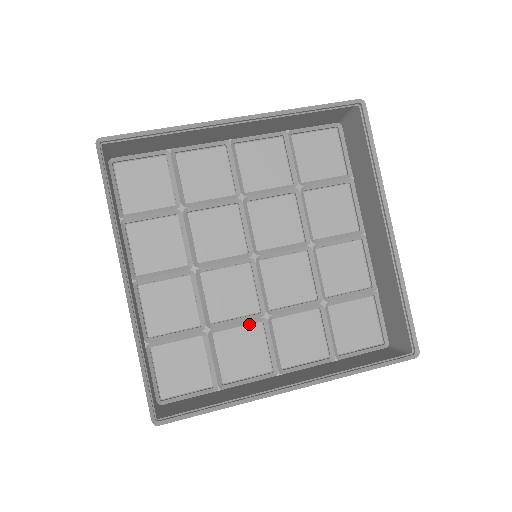
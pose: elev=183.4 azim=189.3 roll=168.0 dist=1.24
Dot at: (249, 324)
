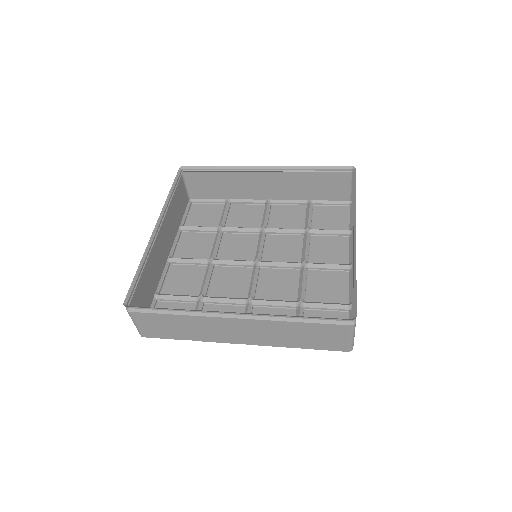
Dot at: (235, 305)
